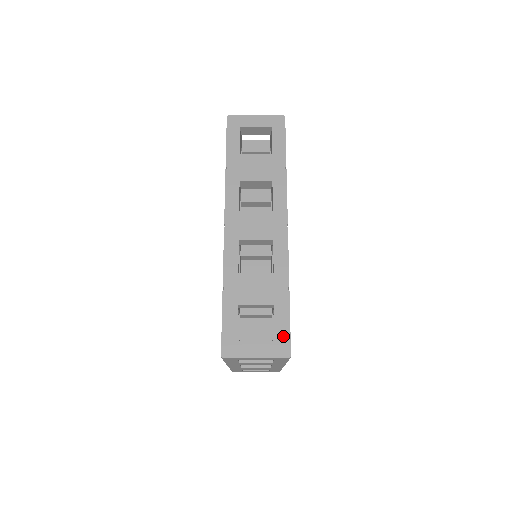
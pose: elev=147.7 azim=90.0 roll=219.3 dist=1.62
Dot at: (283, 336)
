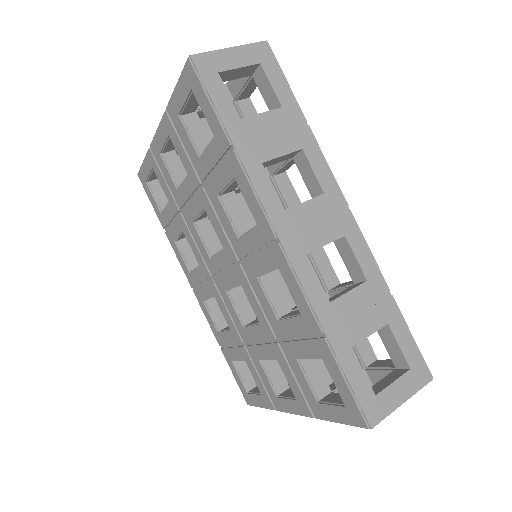
Dot at: (415, 357)
